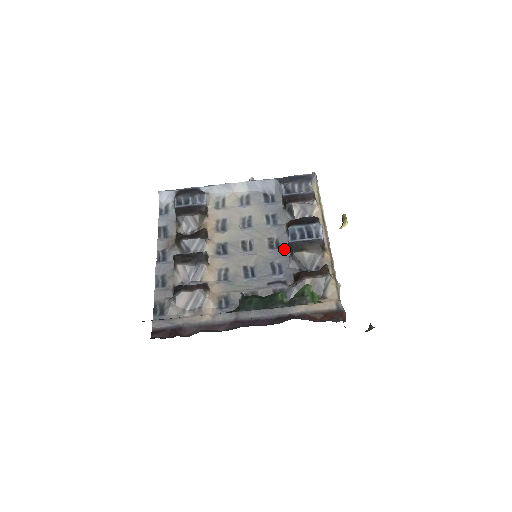
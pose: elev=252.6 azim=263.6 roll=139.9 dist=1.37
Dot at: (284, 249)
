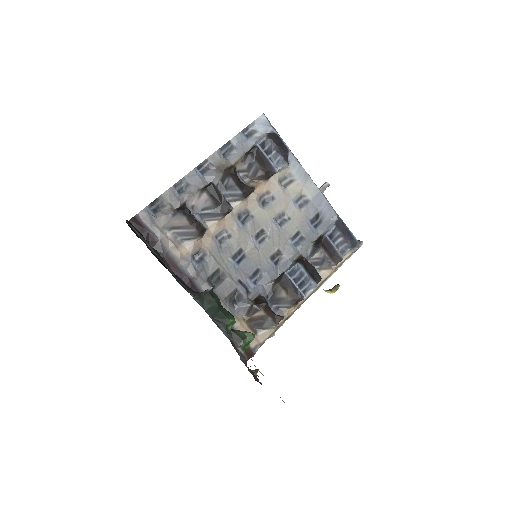
Dot at: (277, 270)
